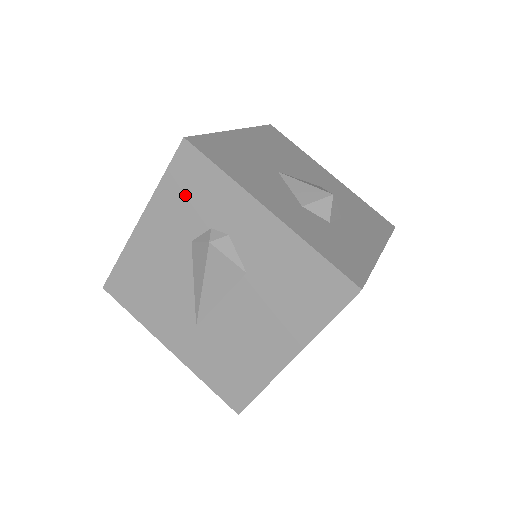
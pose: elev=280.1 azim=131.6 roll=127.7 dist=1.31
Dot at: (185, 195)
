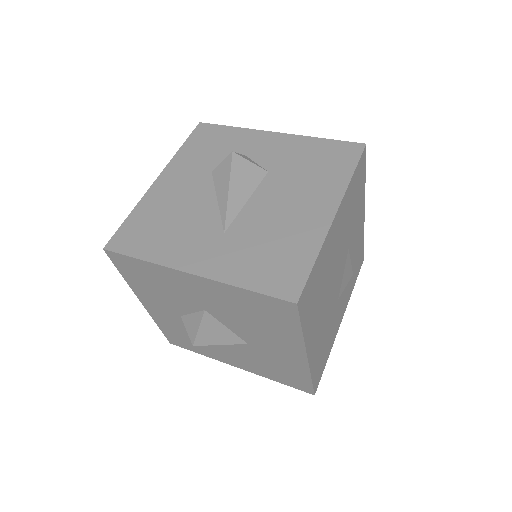
Dot at: (203, 148)
